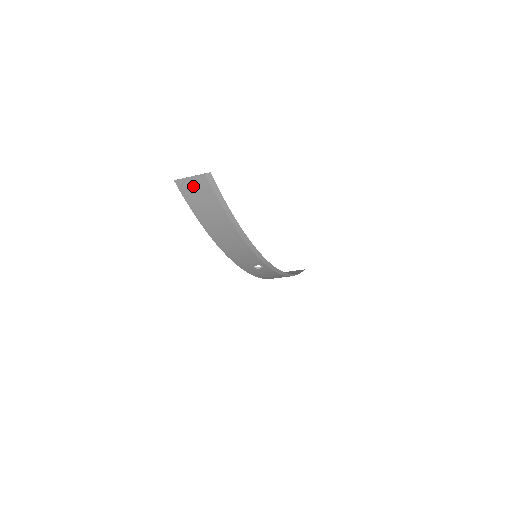
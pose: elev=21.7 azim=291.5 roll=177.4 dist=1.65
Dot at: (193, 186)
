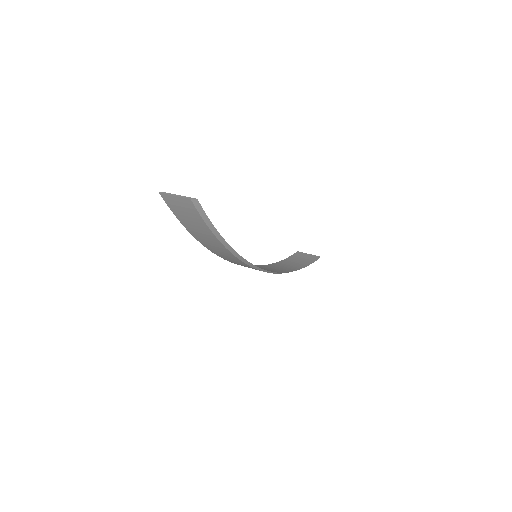
Dot at: (179, 204)
